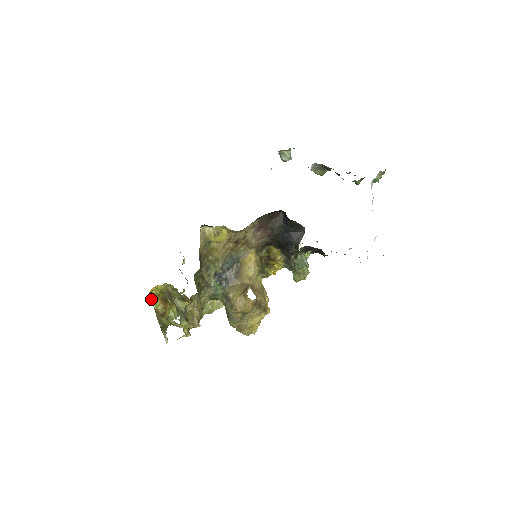
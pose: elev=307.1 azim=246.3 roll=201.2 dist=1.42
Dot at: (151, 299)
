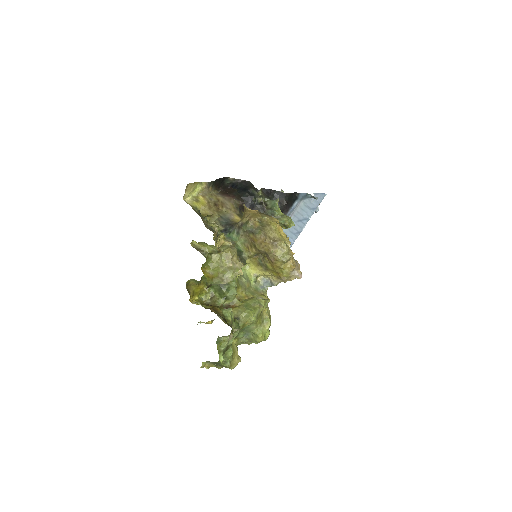
Dot at: (194, 302)
